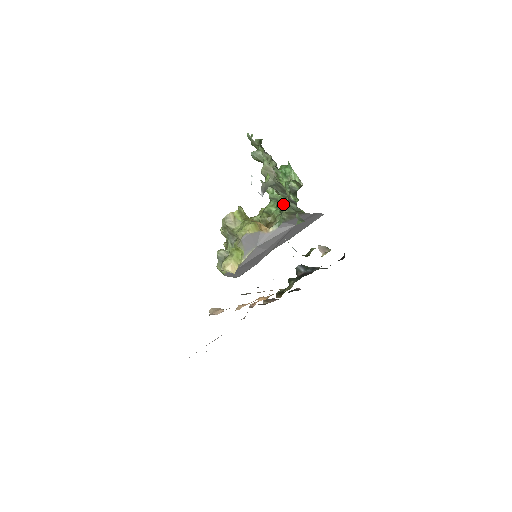
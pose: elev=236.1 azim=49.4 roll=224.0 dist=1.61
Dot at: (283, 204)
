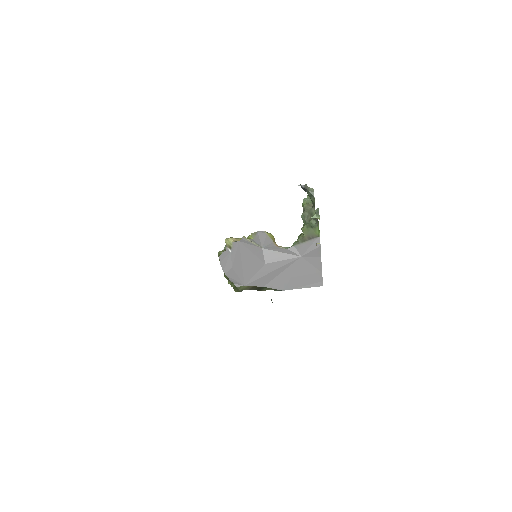
Dot at: occluded
